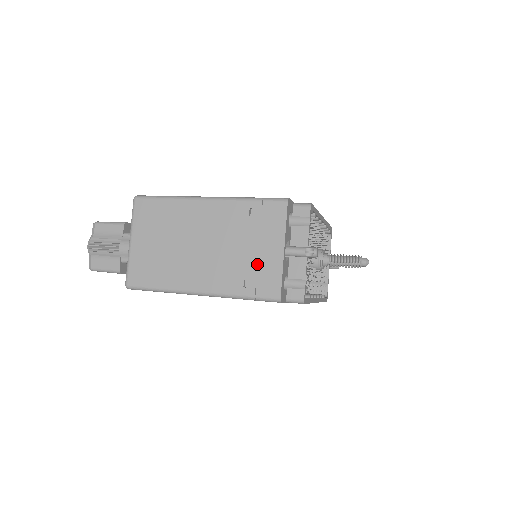
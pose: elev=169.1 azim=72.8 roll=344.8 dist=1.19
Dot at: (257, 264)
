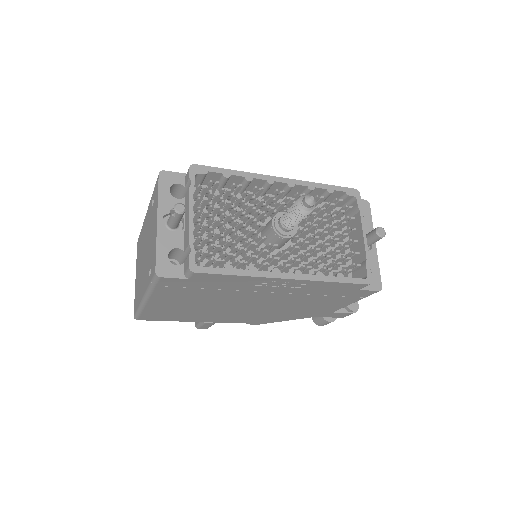
Dot at: (152, 248)
